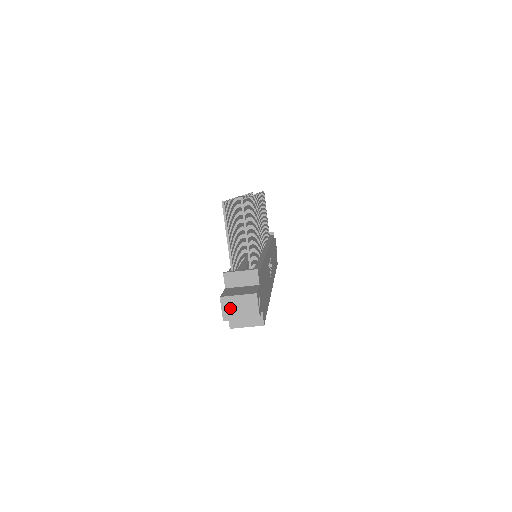
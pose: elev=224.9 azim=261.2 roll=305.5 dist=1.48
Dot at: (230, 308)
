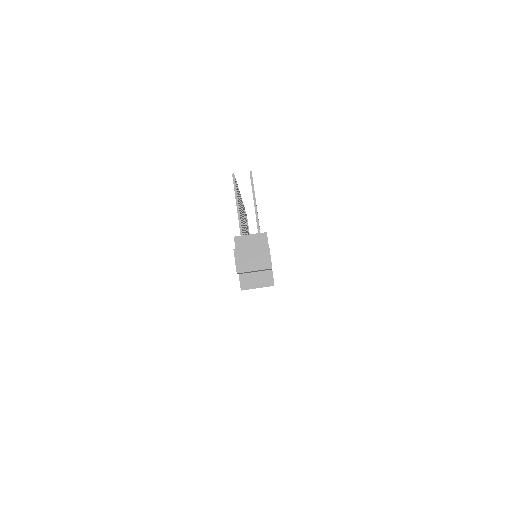
Dot at: (243, 260)
